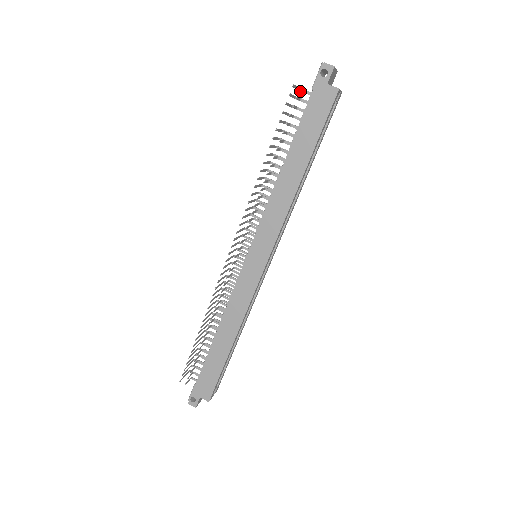
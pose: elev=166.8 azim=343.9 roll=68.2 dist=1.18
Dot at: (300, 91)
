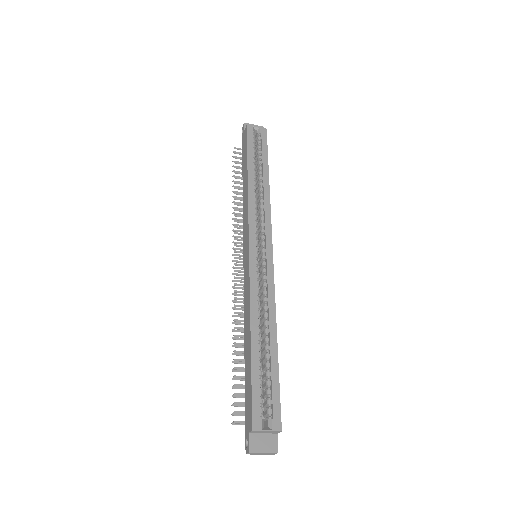
Dot at: occluded
